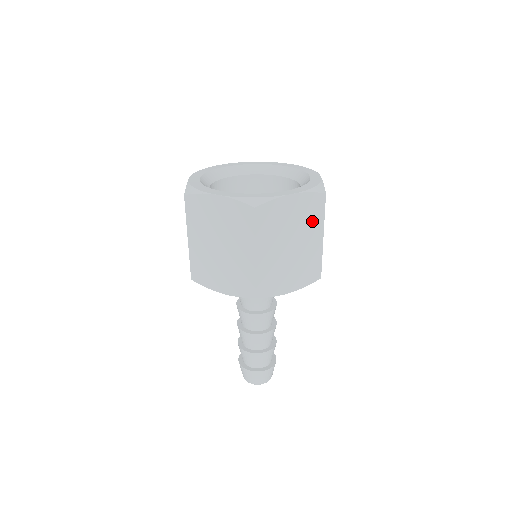
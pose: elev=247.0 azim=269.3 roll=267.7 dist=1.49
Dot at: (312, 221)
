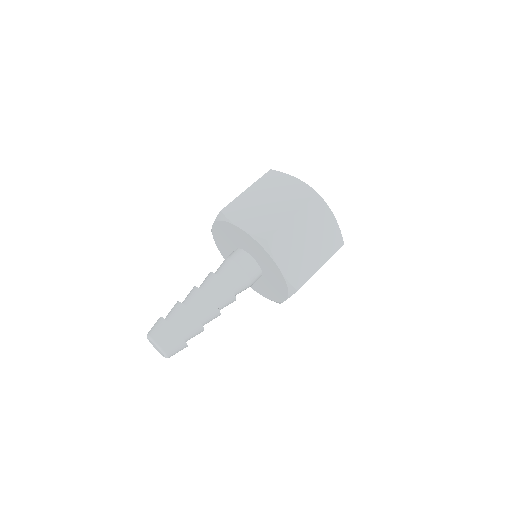
Dot at: (327, 247)
